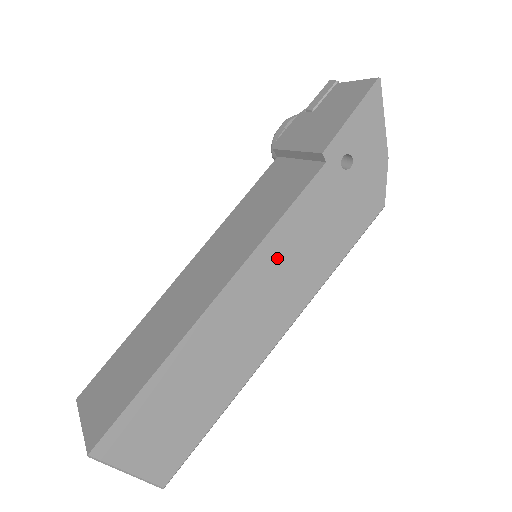
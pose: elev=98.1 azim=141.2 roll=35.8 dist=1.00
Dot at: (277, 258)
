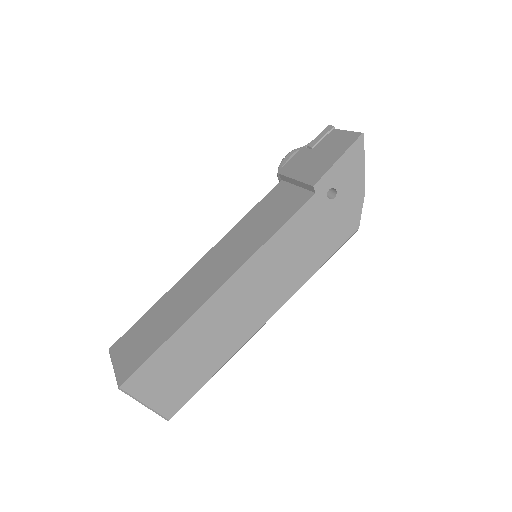
Dot at: (271, 261)
